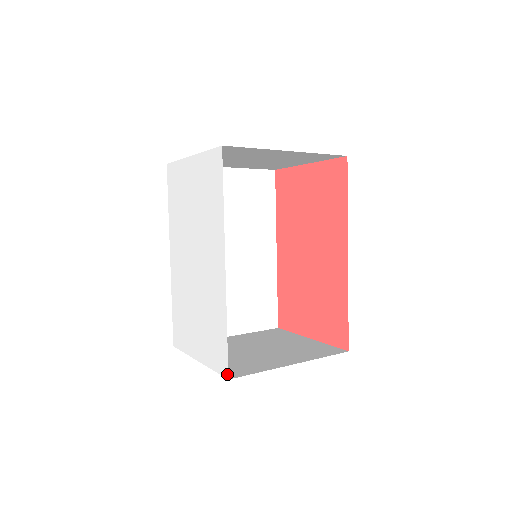
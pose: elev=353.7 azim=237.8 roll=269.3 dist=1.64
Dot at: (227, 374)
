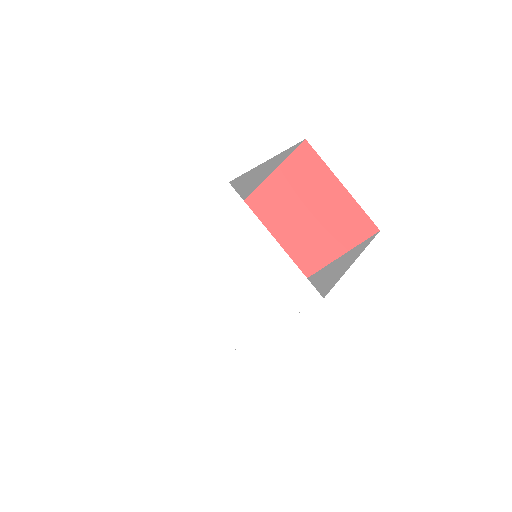
Dot at: (211, 362)
